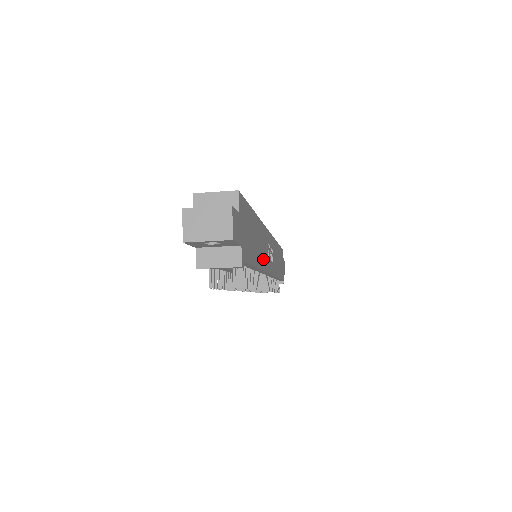
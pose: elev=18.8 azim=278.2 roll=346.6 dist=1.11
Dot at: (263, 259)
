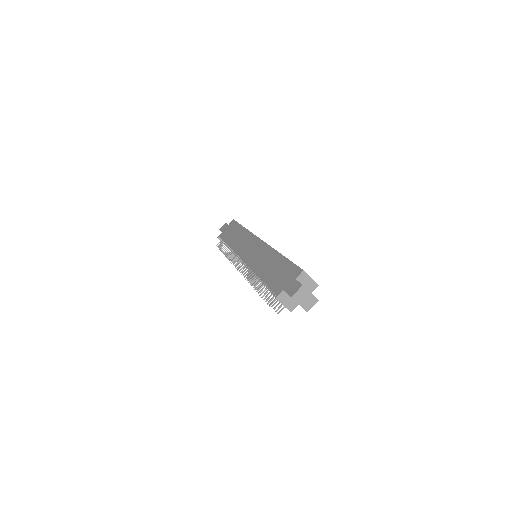
Dot at: occluded
